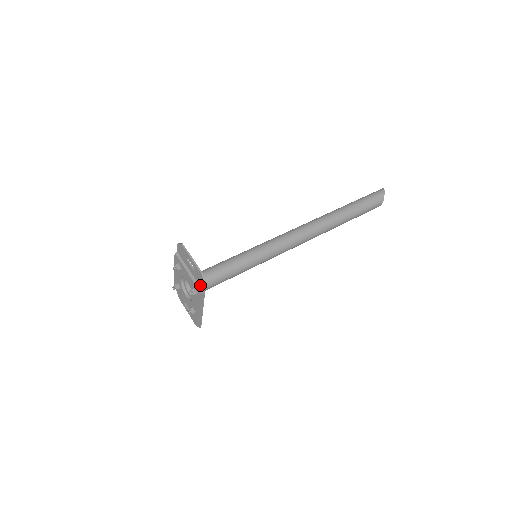
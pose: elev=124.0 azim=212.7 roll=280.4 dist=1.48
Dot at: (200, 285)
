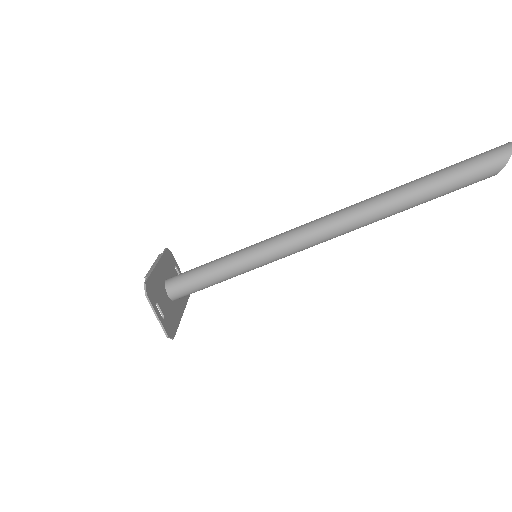
Dot at: (171, 326)
